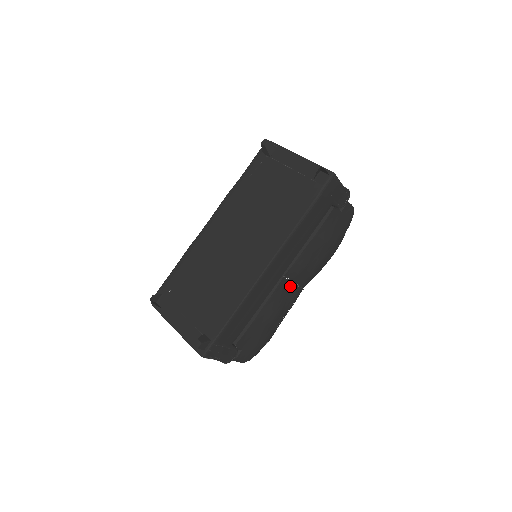
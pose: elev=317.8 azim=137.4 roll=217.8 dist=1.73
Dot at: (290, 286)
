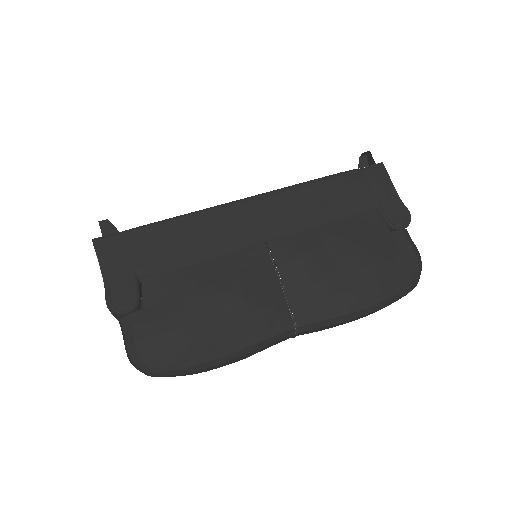
Dot at: (271, 276)
